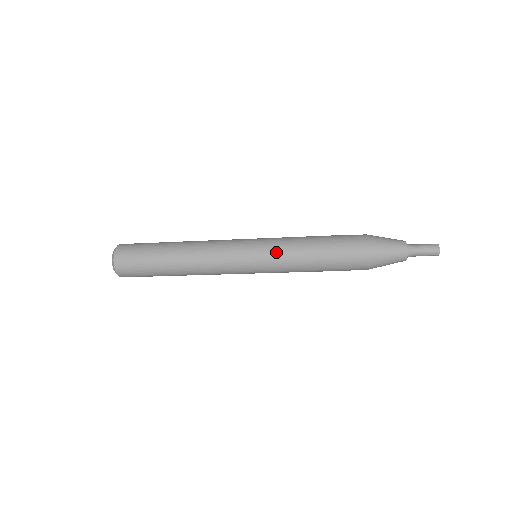
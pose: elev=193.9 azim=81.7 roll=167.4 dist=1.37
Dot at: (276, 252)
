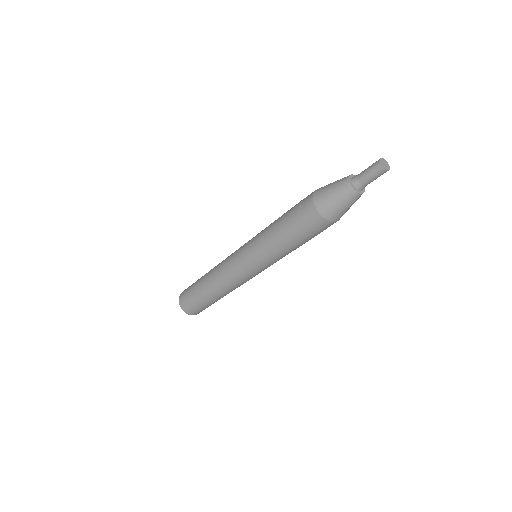
Dot at: (257, 250)
